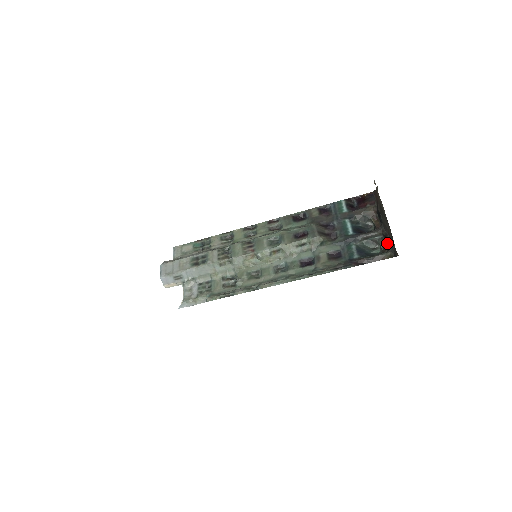
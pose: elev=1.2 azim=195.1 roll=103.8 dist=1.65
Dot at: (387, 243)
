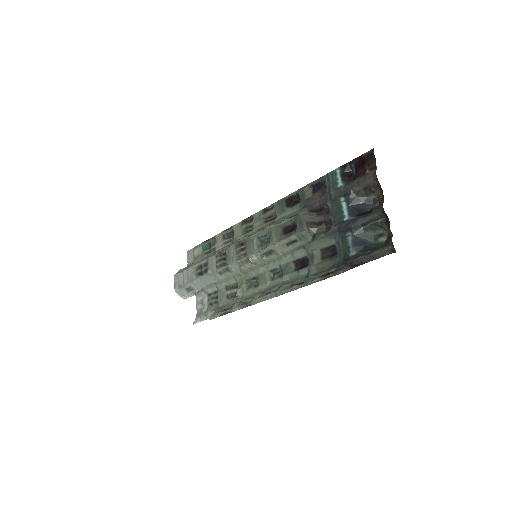
Dot at: (389, 230)
